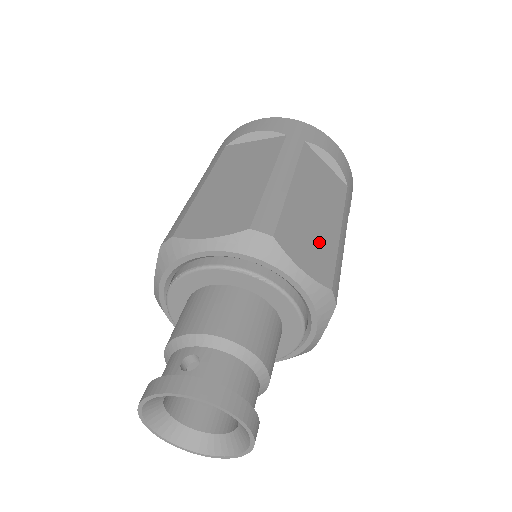
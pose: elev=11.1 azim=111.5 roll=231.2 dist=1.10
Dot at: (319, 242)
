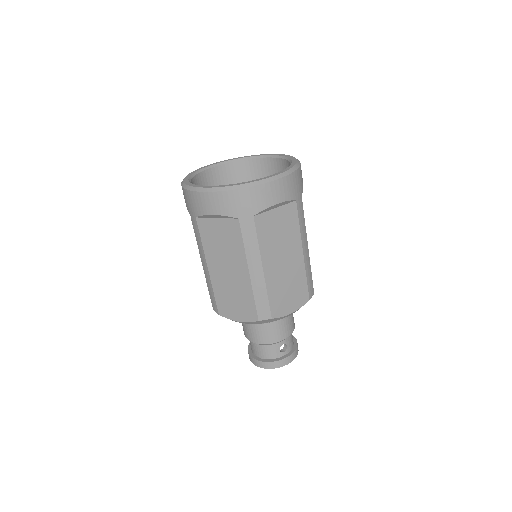
Dot at: occluded
